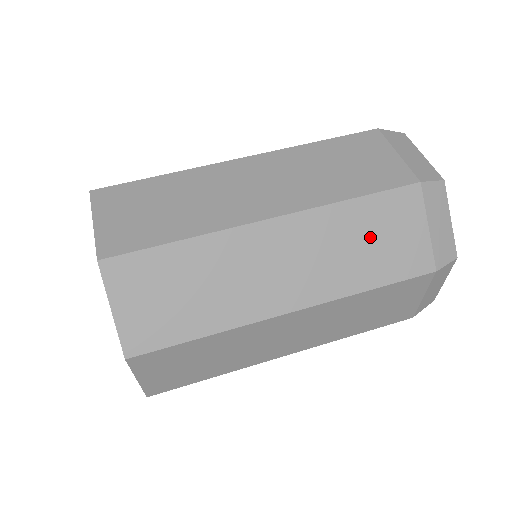
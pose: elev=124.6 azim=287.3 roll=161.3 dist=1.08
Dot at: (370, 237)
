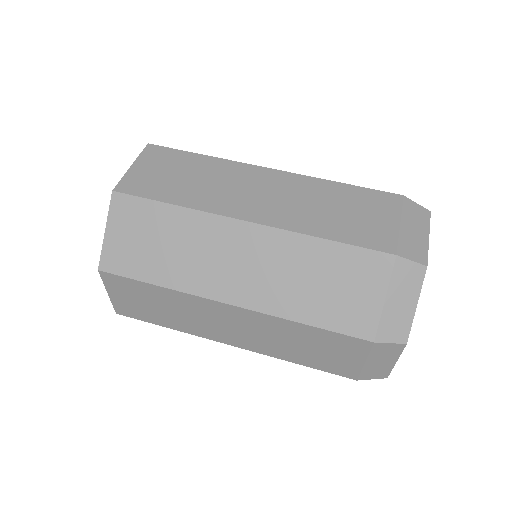
Dot at: (342, 208)
